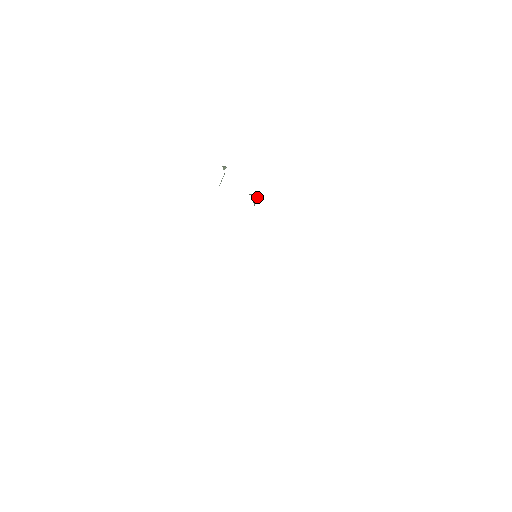
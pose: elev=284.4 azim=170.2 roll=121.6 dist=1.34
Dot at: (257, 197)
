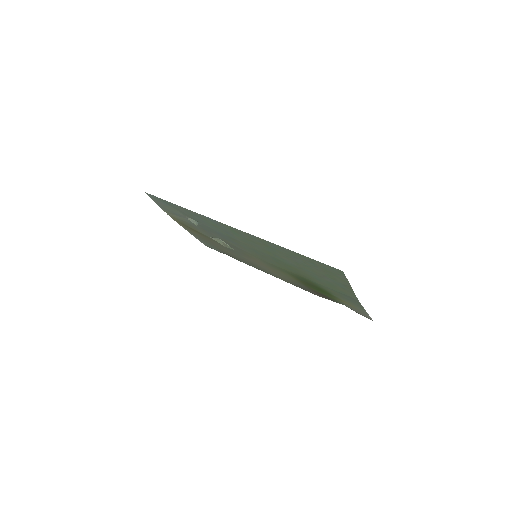
Dot at: occluded
